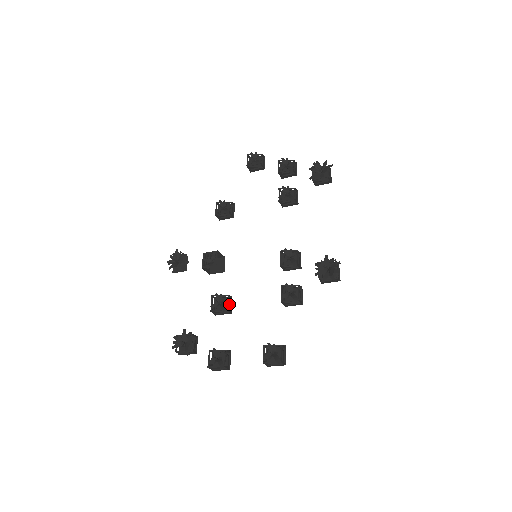
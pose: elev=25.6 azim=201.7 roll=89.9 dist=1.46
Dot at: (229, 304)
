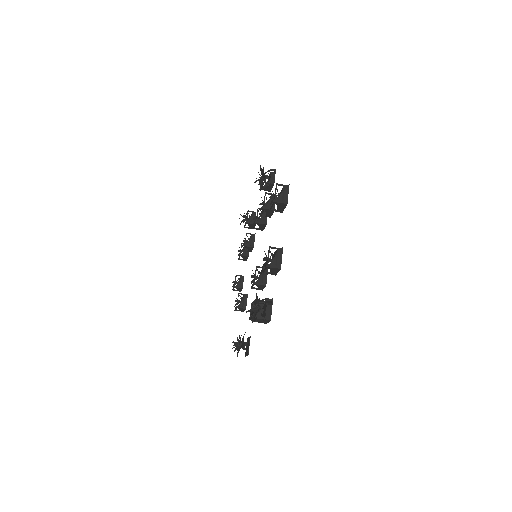
Dot at: occluded
